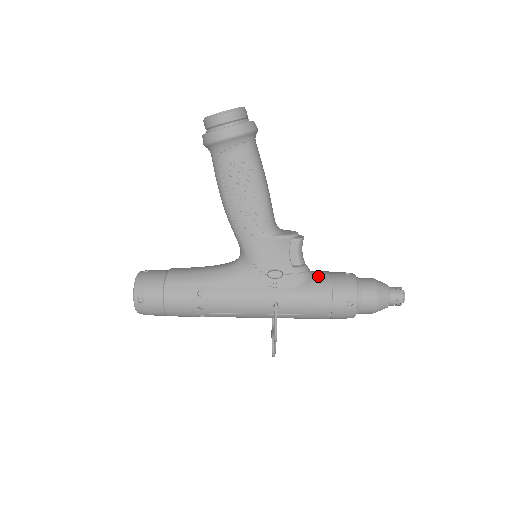
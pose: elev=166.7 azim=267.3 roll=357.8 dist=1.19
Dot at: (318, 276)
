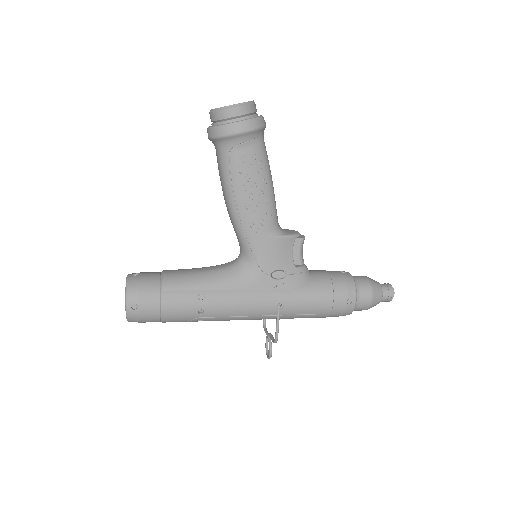
Dot at: (318, 275)
